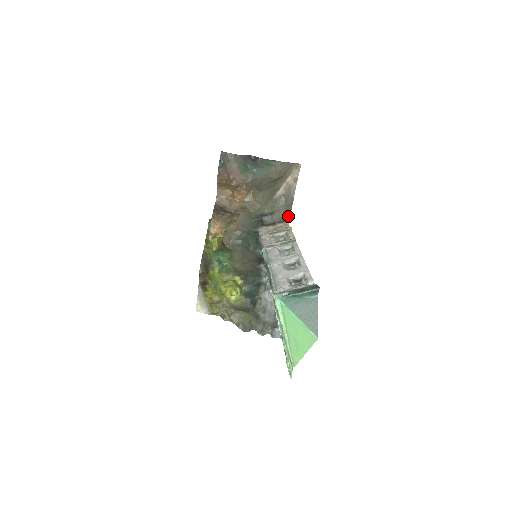
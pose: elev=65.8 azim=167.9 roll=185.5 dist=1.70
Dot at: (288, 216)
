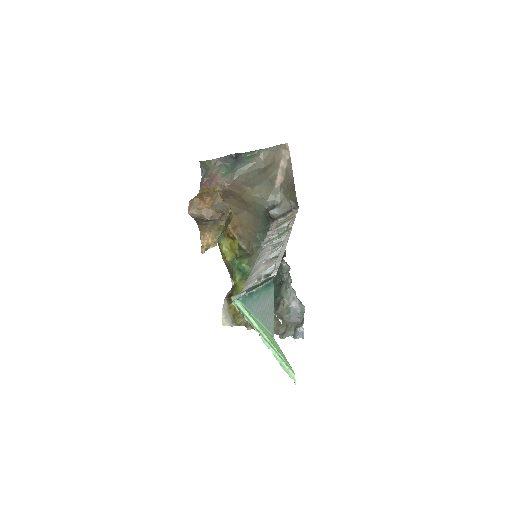
Dot at: (296, 202)
